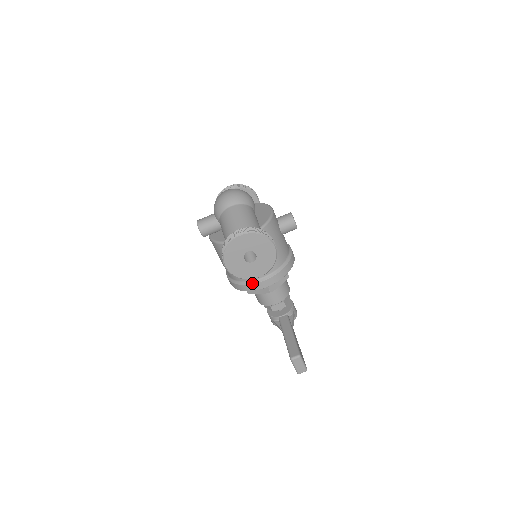
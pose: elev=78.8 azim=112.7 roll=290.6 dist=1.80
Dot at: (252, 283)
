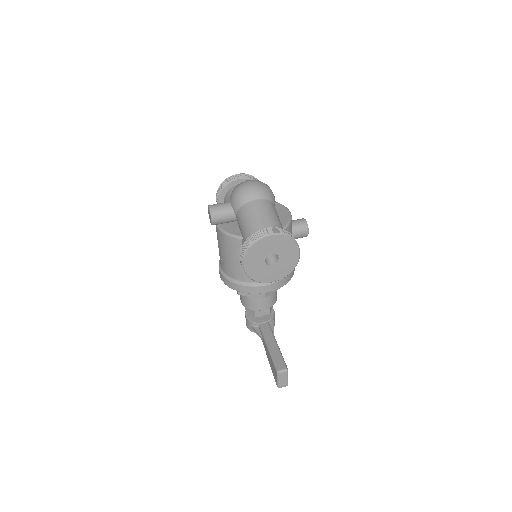
Dot at: (253, 285)
